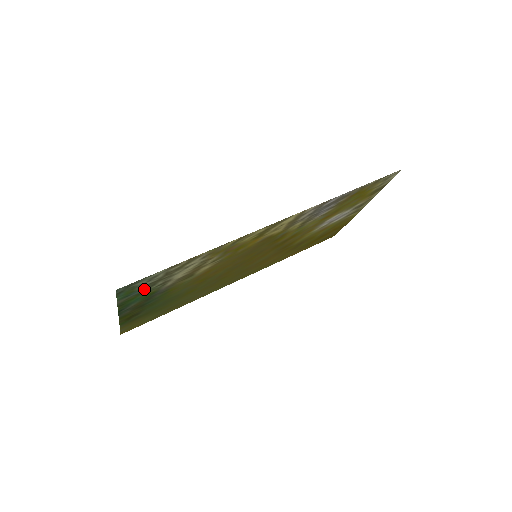
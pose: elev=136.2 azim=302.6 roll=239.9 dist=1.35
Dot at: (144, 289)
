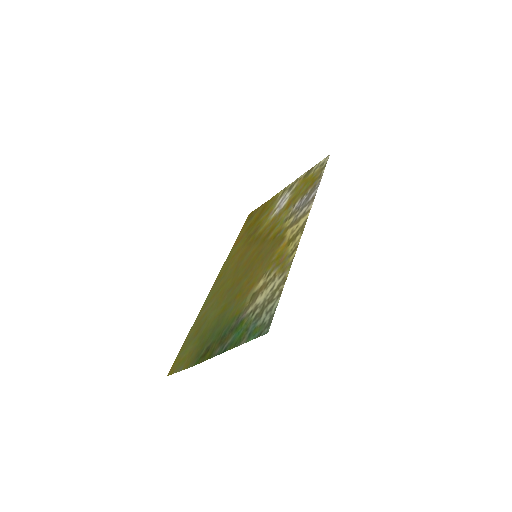
Dot at: (253, 322)
